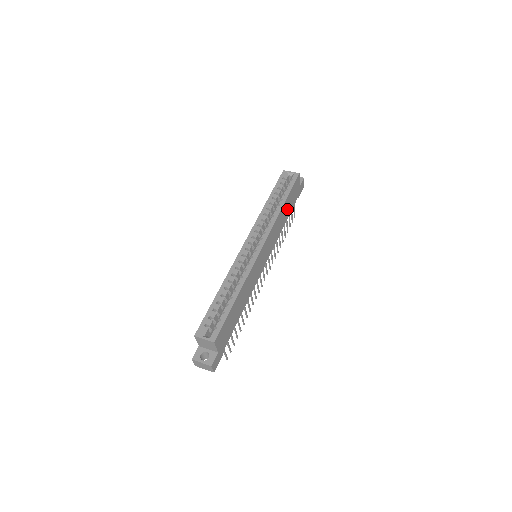
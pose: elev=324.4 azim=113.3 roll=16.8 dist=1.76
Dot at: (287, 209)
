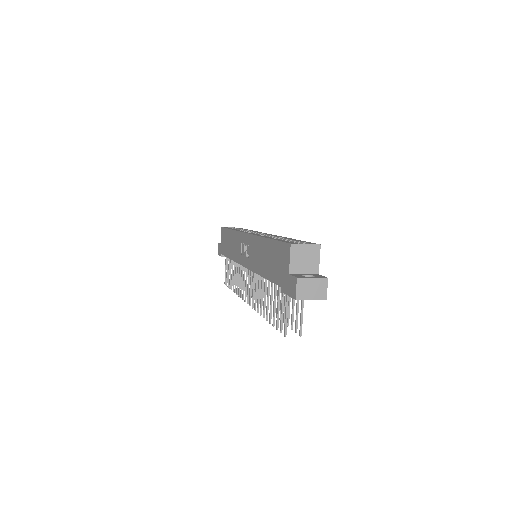
Dot at: occluded
